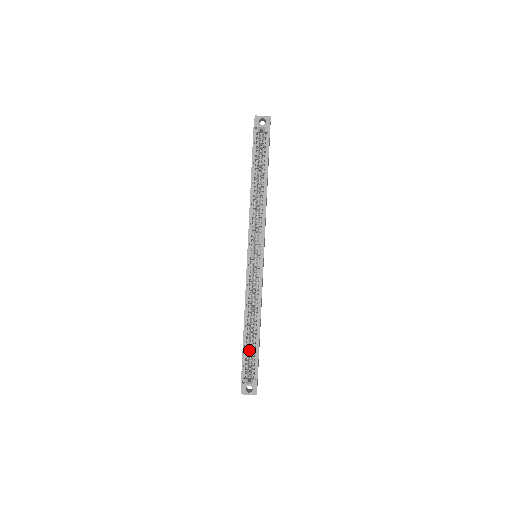
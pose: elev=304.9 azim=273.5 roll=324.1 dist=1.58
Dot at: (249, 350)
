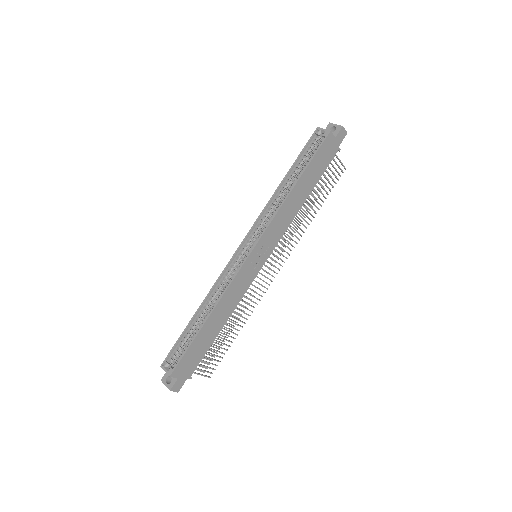
Dot at: (189, 338)
